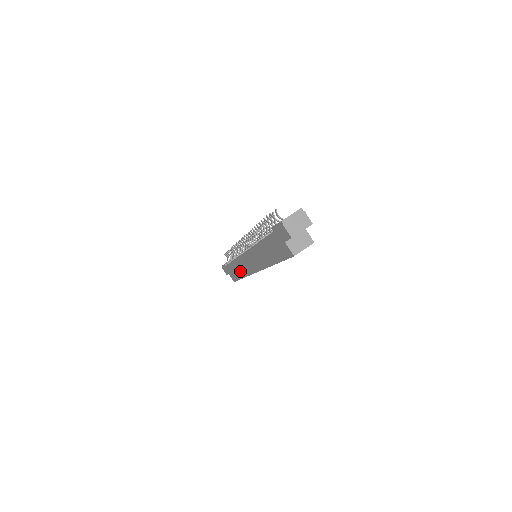
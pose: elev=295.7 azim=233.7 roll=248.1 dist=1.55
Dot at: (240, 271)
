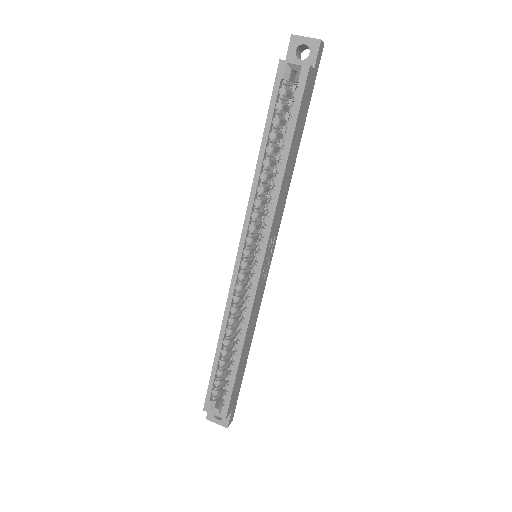
Dot at: occluded
